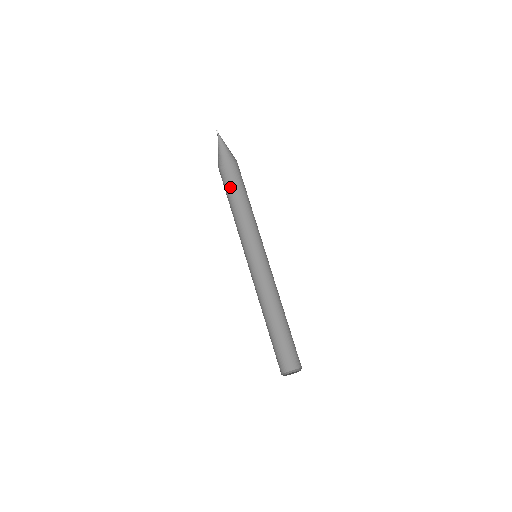
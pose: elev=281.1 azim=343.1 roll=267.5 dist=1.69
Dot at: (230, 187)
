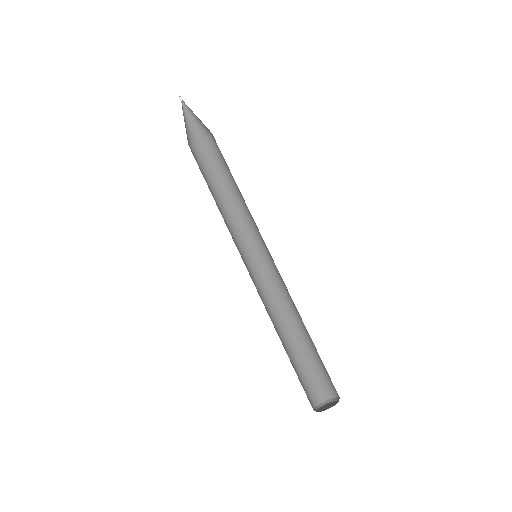
Dot at: (212, 168)
